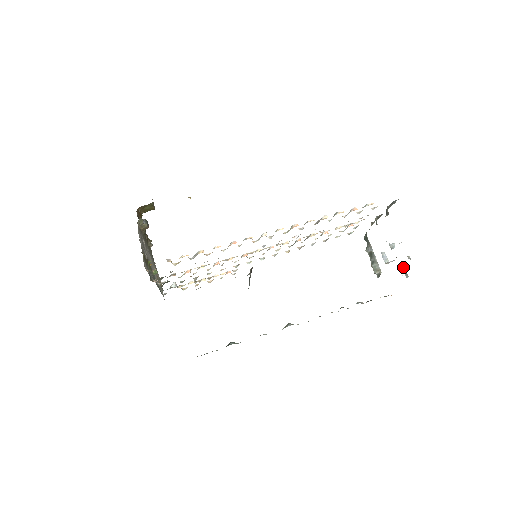
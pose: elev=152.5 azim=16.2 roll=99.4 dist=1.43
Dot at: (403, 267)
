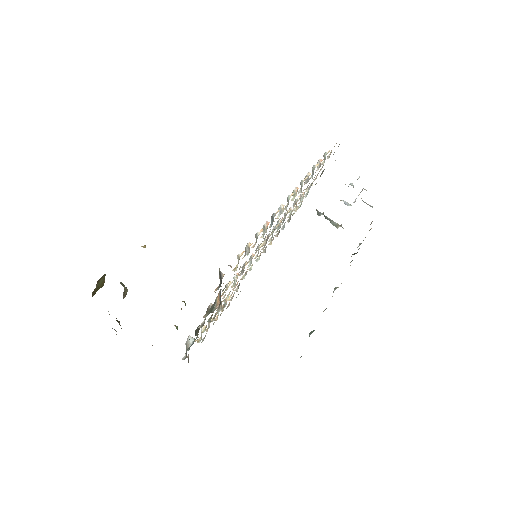
Dot at: (364, 202)
